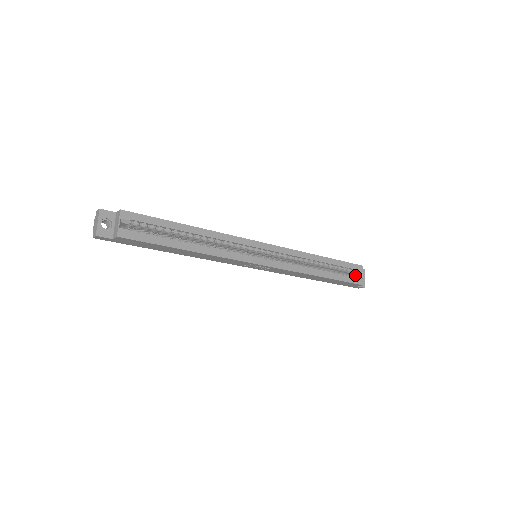
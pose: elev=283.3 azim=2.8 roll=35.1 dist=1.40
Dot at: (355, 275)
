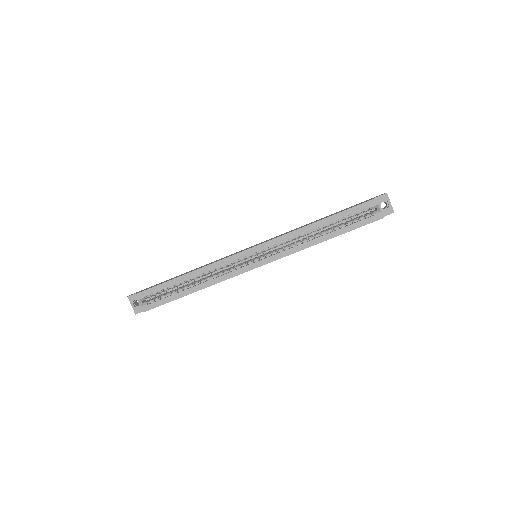
Dot at: (375, 208)
